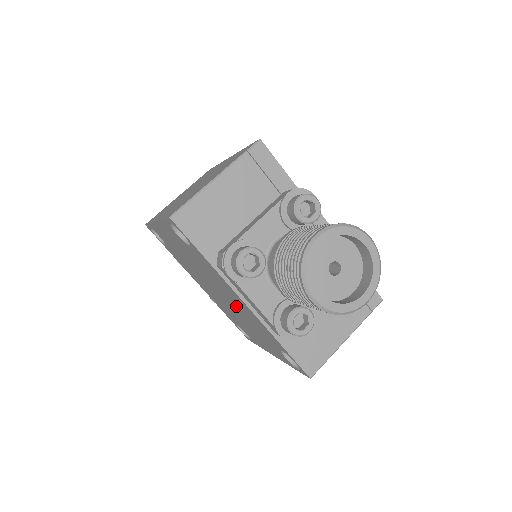
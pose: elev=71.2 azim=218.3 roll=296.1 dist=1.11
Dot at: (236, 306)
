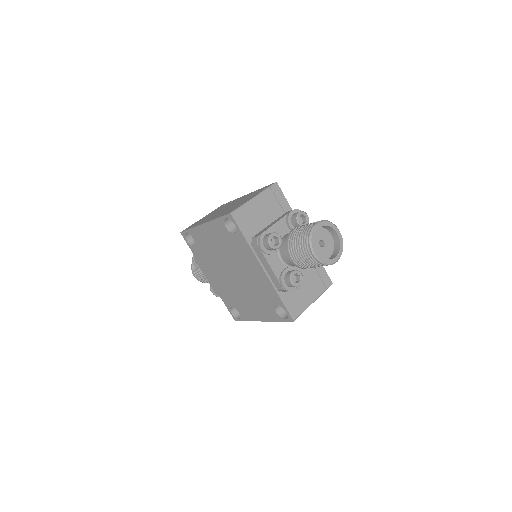
Dot at: (249, 279)
